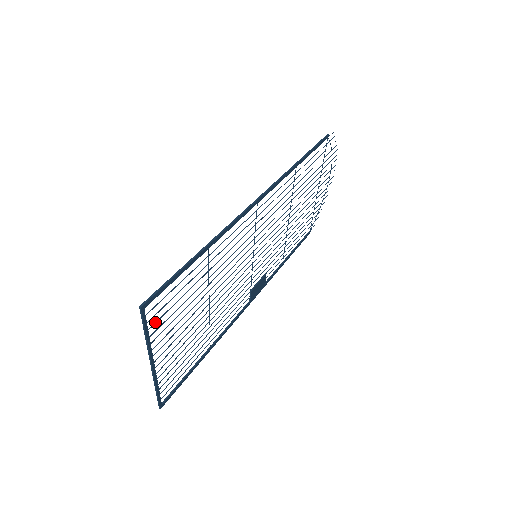
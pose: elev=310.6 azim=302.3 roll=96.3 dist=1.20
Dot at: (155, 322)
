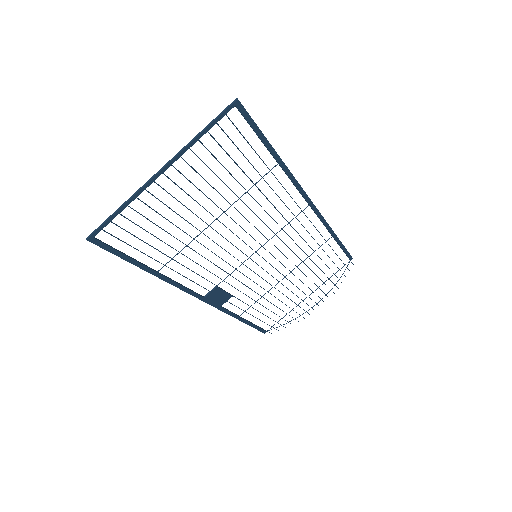
Dot at: occluded
